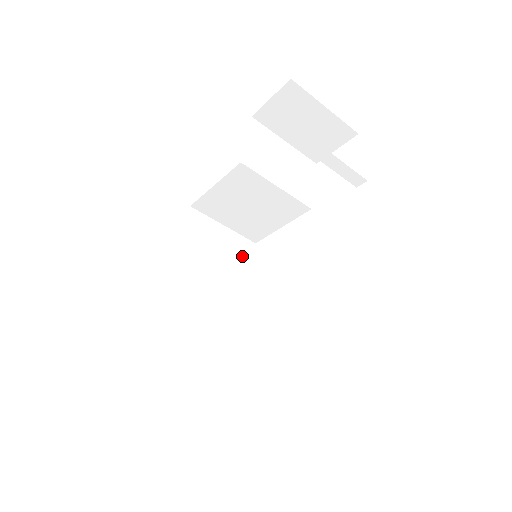
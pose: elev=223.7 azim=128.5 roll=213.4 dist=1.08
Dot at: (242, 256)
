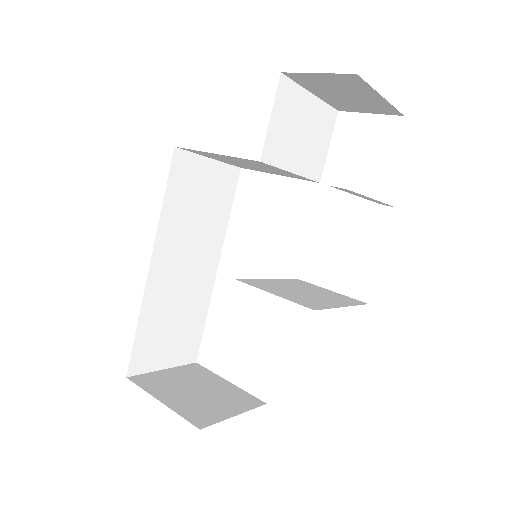
Dot at: (226, 190)
